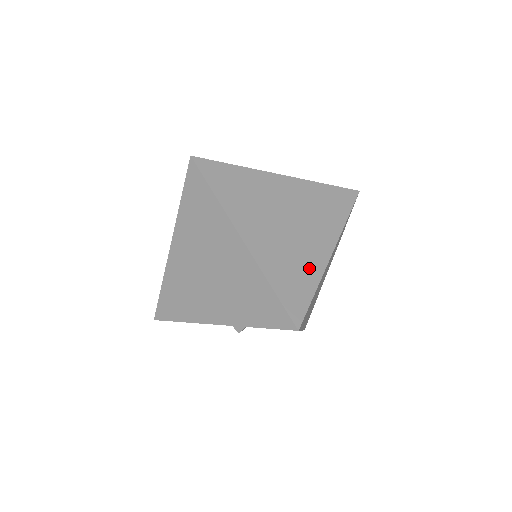
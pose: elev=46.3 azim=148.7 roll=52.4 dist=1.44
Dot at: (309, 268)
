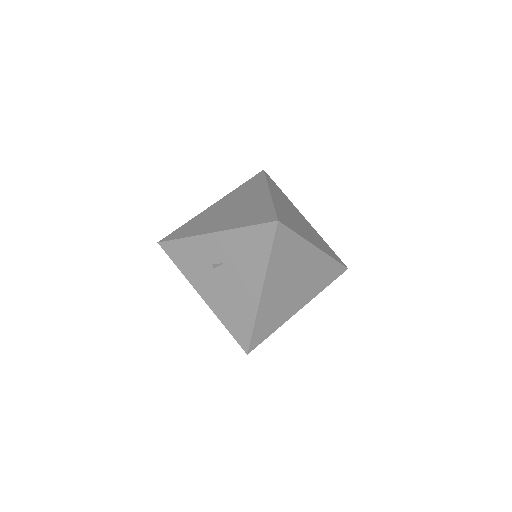
Dot at: (300, 231)
